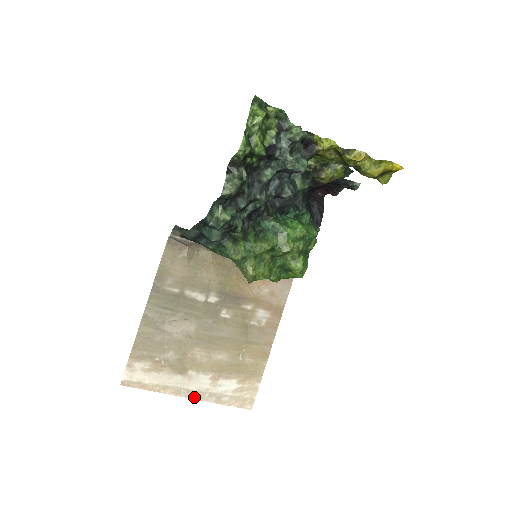
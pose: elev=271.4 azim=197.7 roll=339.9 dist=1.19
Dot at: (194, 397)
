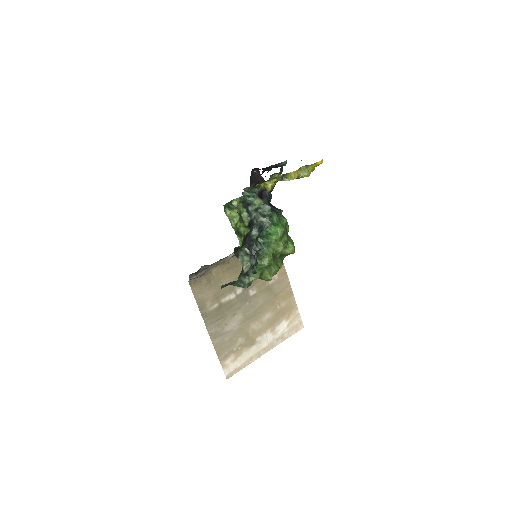
Dot at: (269, 349)
